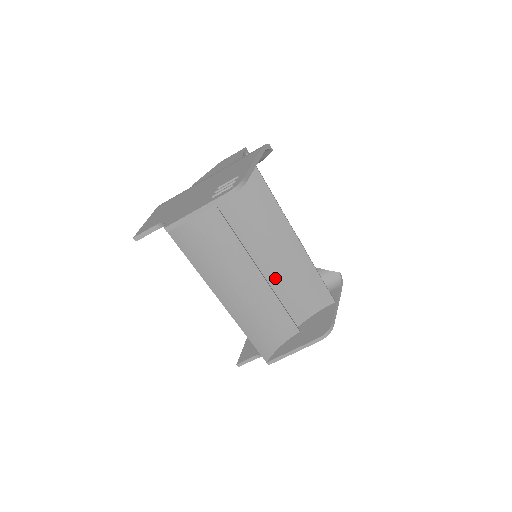
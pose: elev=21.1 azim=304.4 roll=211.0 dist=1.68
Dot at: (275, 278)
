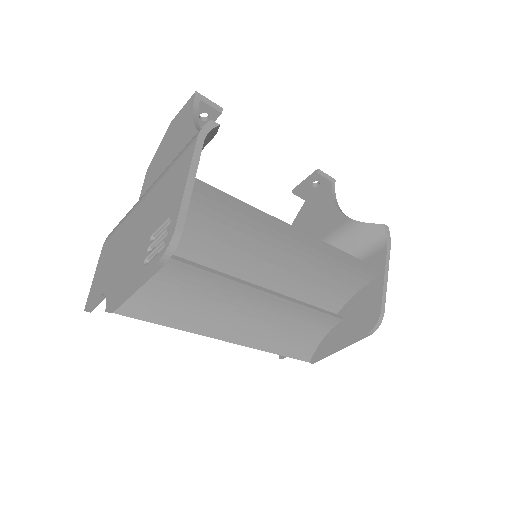
Dot at: (288, 281)
